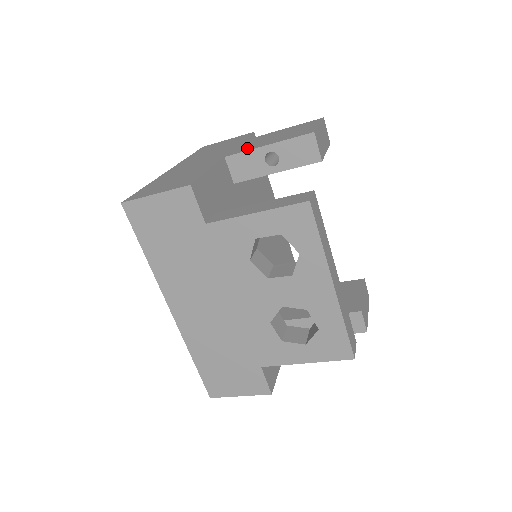
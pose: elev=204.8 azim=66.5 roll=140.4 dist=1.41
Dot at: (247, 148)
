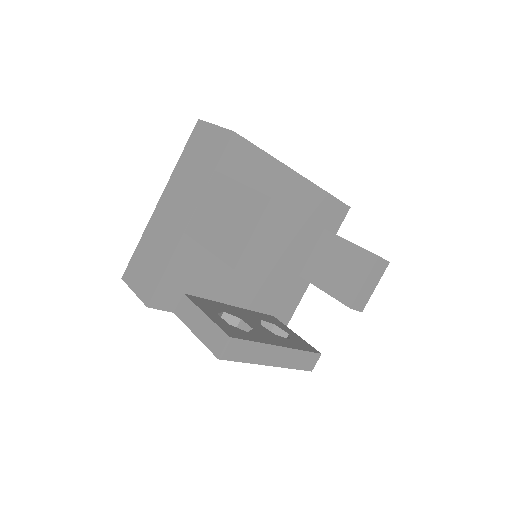
Dot at: (199, 230)
